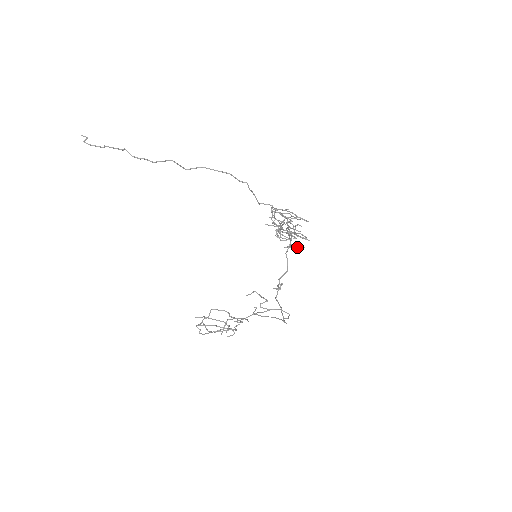
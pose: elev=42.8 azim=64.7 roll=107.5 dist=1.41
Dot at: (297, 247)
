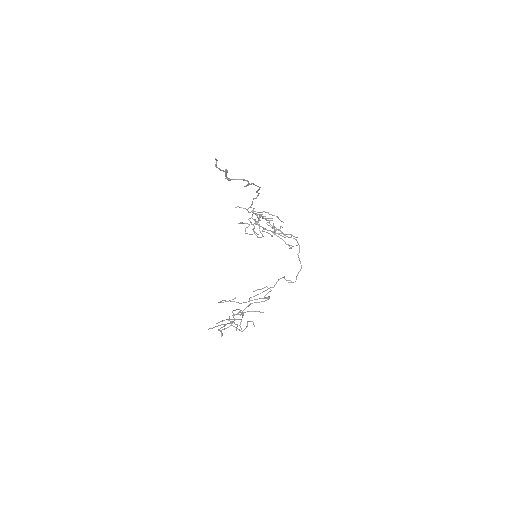
Dot at: (292, 246)
